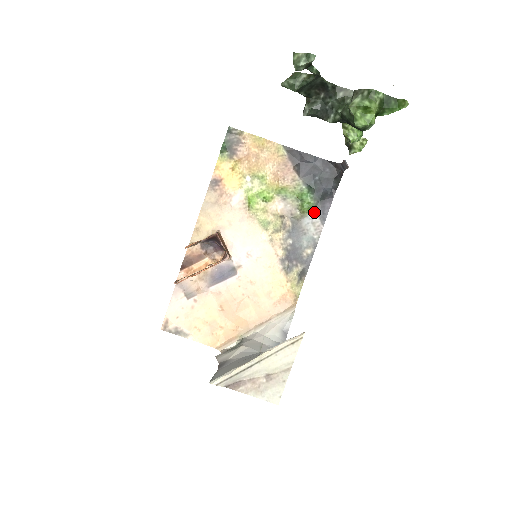
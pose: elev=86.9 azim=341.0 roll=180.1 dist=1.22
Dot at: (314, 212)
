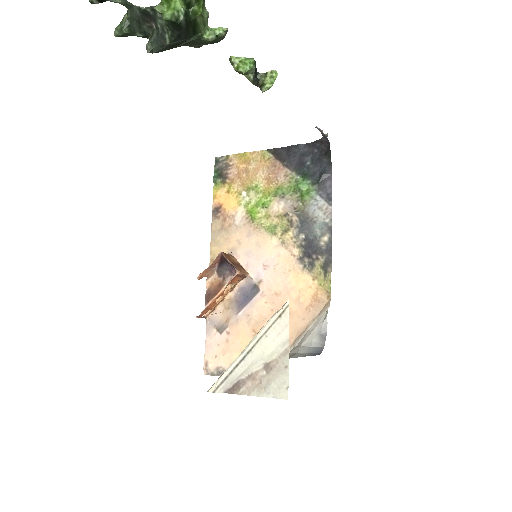
Dot at: (317, 197)
